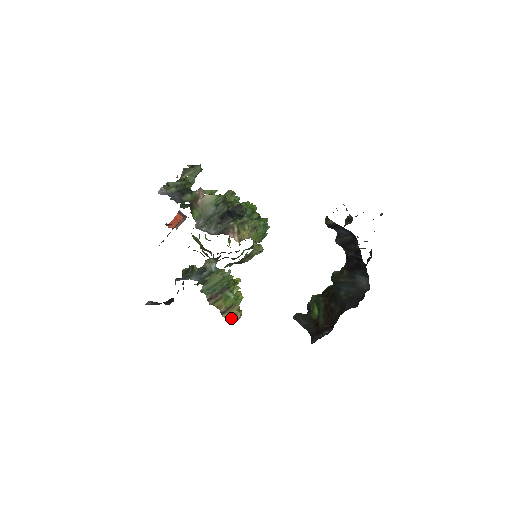
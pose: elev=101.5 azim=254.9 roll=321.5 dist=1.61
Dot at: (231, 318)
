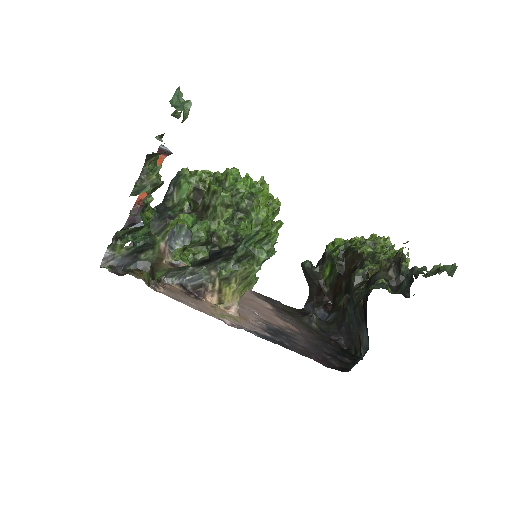
Dot at: occluded
